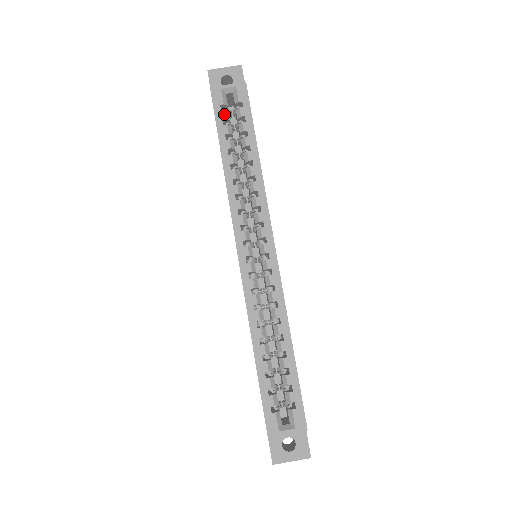
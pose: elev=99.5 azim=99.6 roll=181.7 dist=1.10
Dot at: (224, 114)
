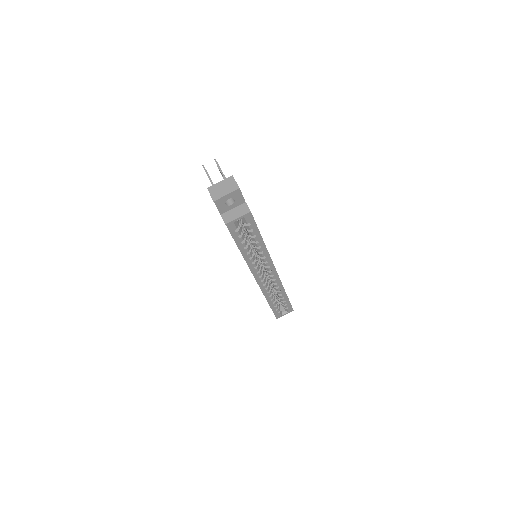
Dot at: (238, 233)
